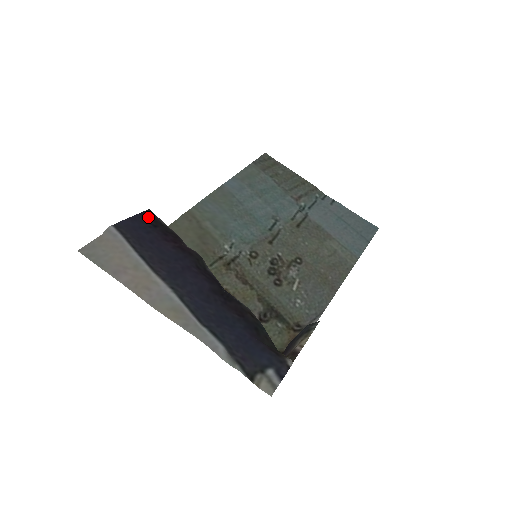
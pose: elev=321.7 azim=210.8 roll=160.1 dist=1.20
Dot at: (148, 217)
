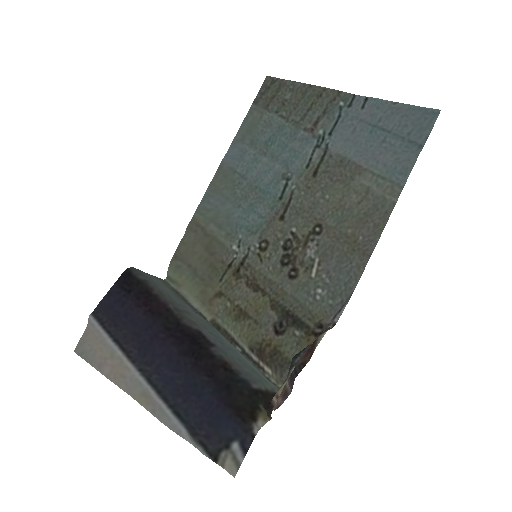
Dot at: (123, 282)
